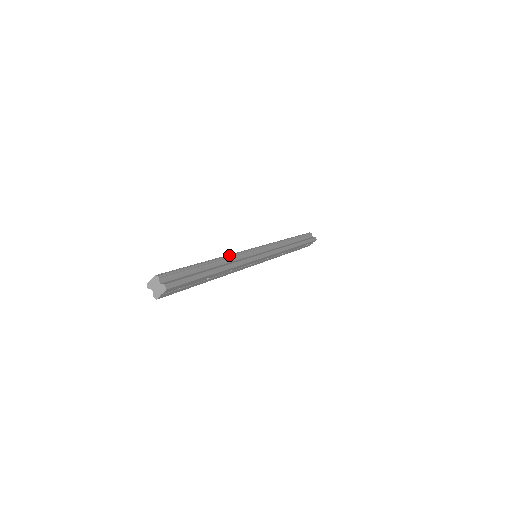
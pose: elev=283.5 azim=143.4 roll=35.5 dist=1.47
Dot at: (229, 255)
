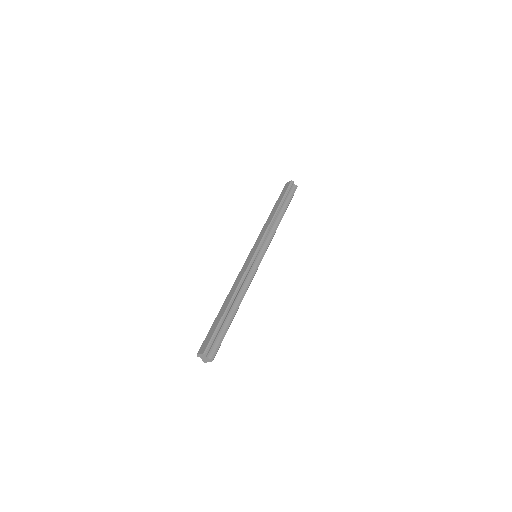
Dot at: (241, 282)
